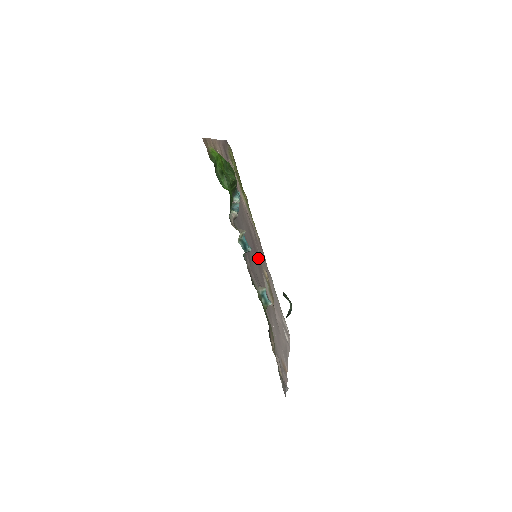
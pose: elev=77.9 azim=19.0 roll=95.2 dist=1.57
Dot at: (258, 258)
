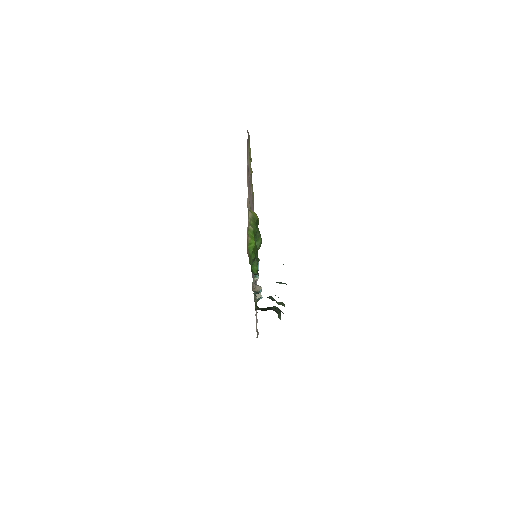
Dot at: occluded
